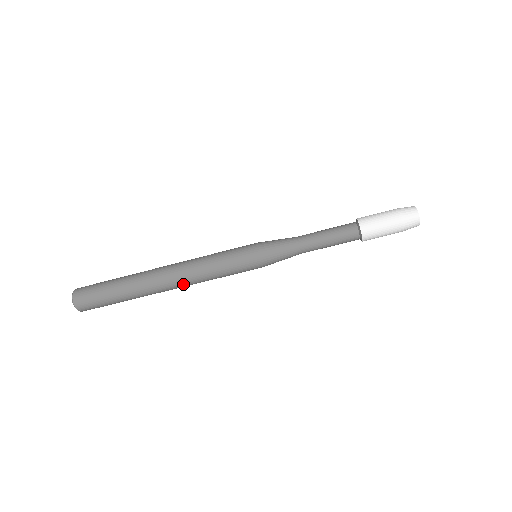
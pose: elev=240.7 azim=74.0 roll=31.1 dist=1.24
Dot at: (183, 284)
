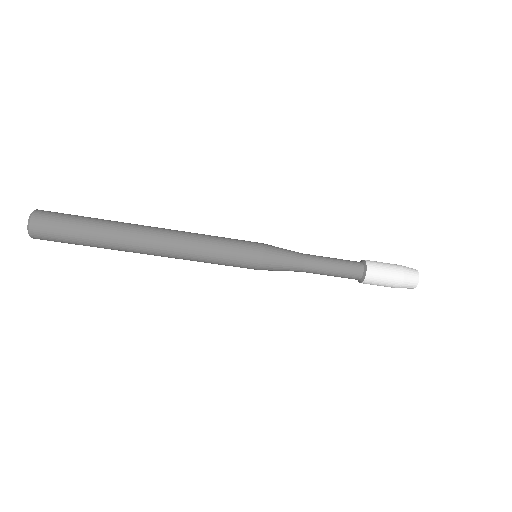
Dot at: occluded
